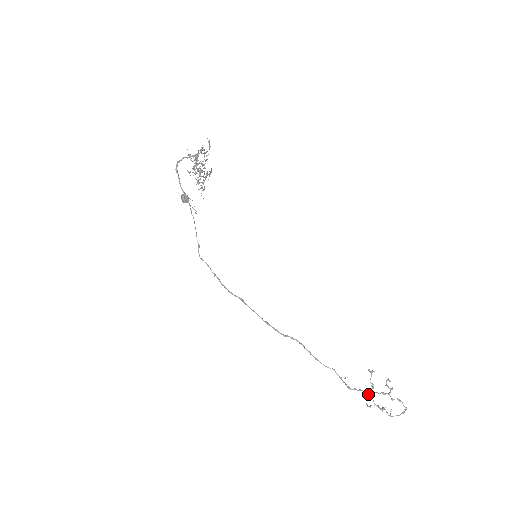
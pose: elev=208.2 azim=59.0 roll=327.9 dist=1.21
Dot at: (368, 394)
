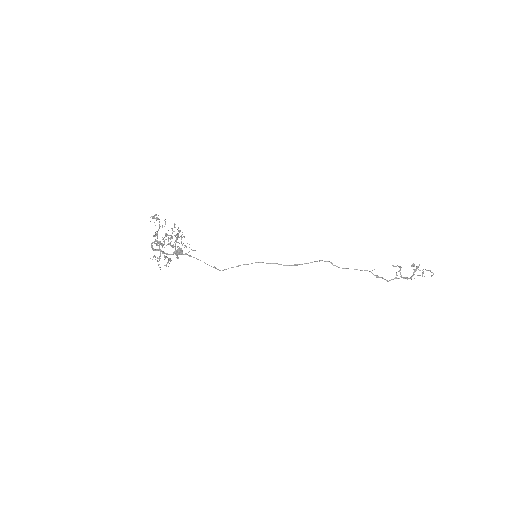
Dot at: occluded
